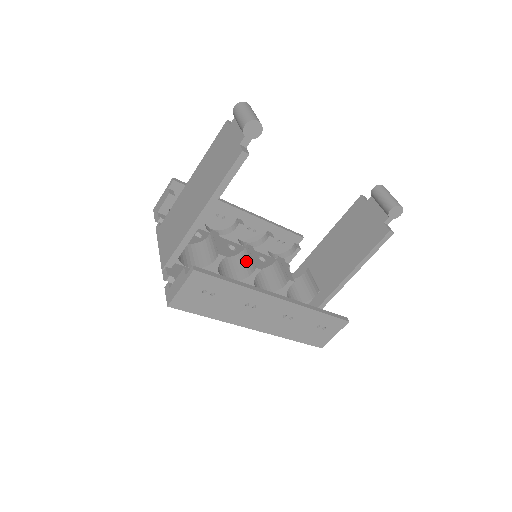
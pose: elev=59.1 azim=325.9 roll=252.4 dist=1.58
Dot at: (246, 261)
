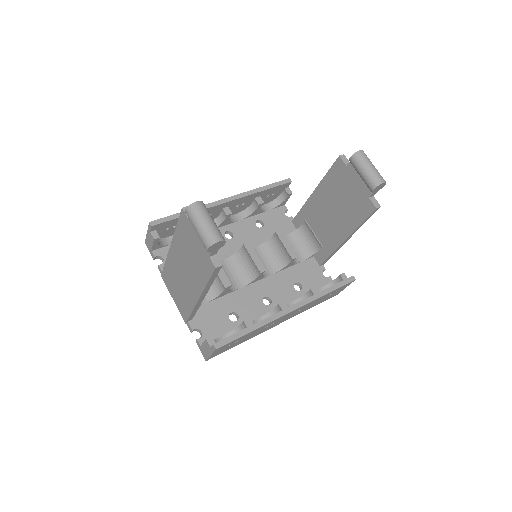
Dot at: (249, 261)
